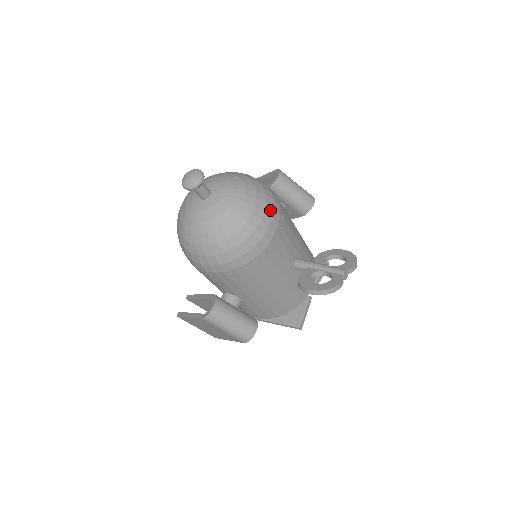
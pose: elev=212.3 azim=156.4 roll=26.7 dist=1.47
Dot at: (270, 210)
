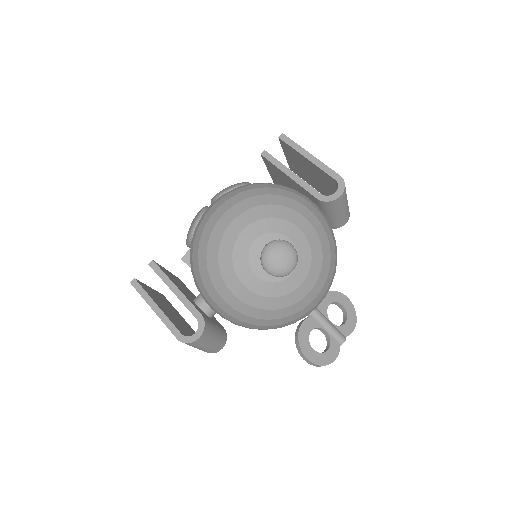
Dot at: (328, 289)
